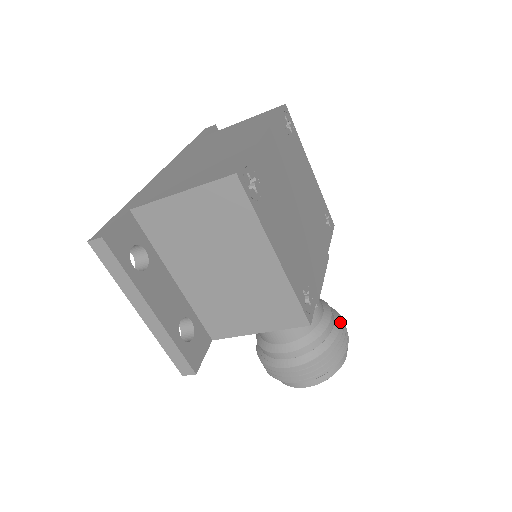
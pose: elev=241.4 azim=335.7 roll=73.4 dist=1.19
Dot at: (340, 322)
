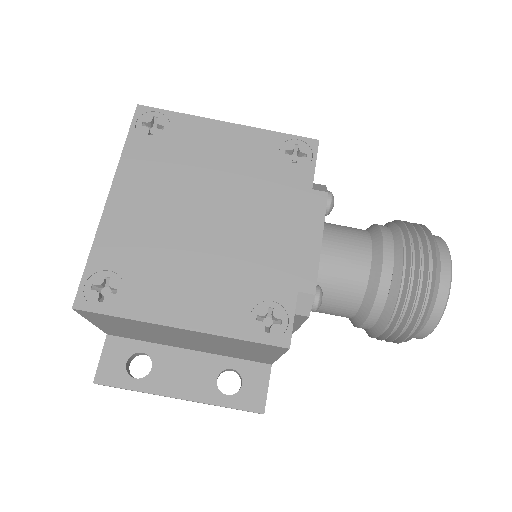
Dot at: (406, 249)
